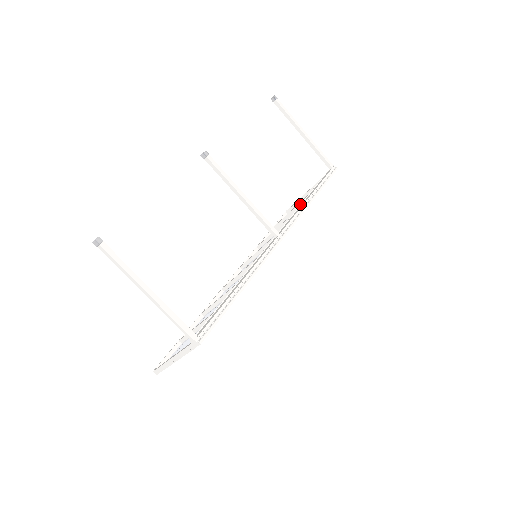
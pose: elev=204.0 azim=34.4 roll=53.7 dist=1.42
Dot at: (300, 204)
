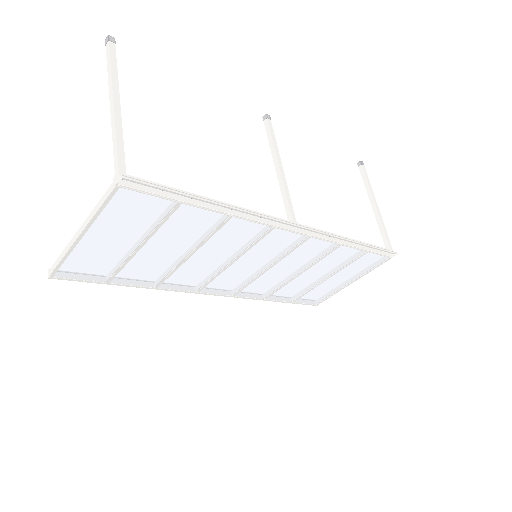
Dot at: occluded
